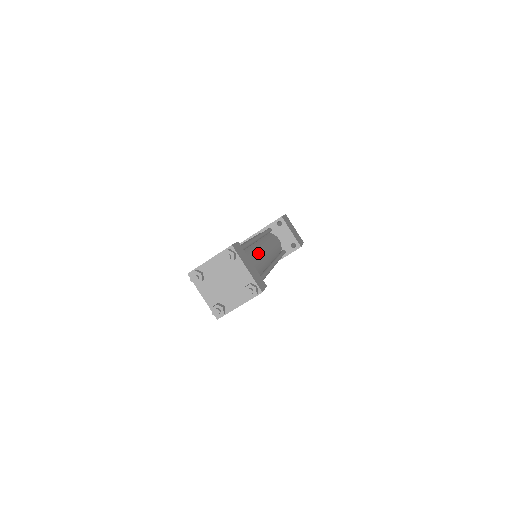
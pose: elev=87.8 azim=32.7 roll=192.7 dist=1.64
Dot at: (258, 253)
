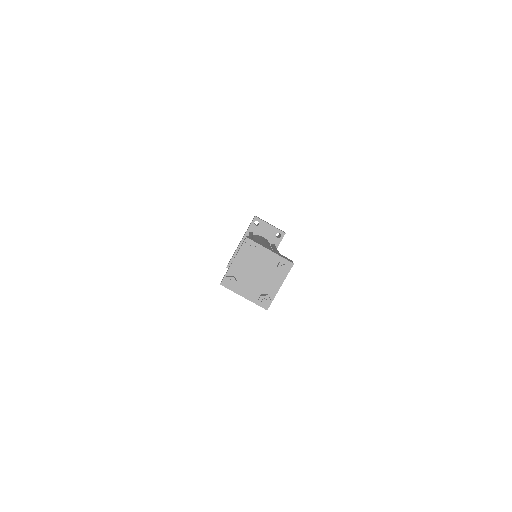
Dot at: (263, 244)
